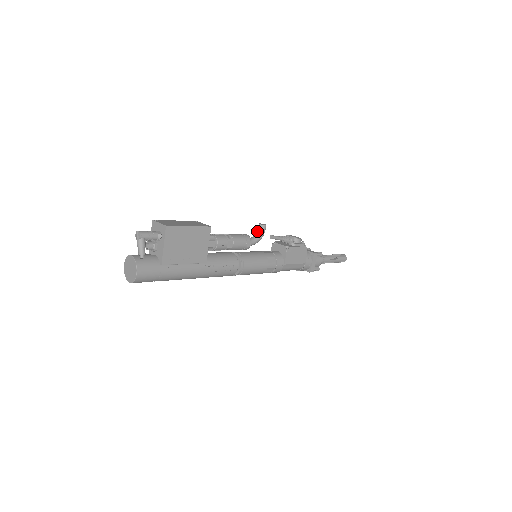
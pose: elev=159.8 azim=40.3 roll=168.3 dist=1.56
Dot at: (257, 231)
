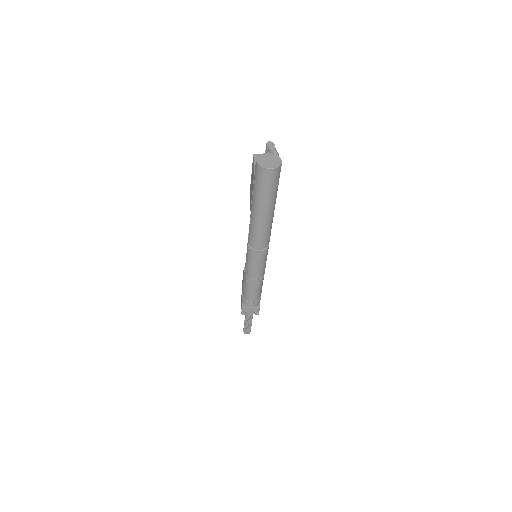
Dot at: occluded
